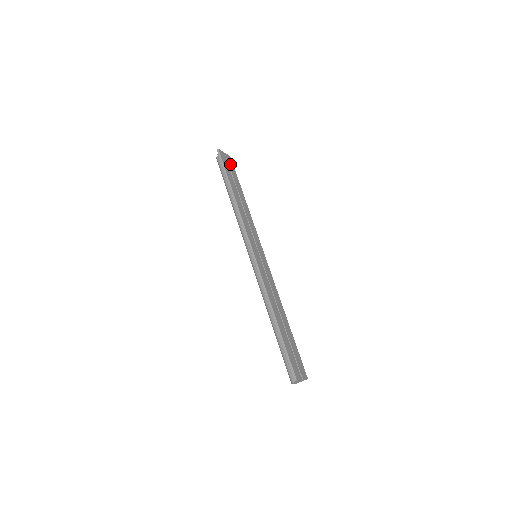
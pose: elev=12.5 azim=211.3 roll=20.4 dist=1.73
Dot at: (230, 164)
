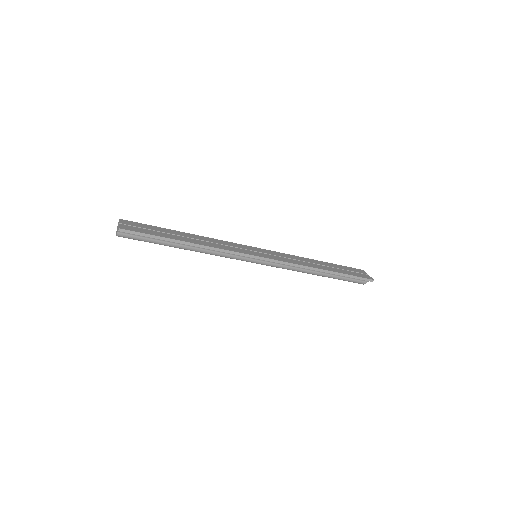
Dot at: (136, 225)
